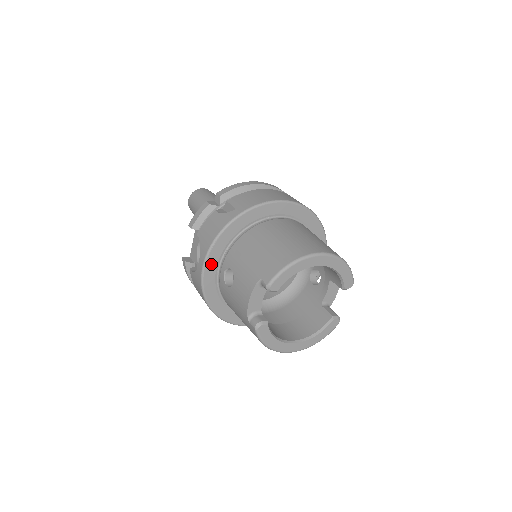
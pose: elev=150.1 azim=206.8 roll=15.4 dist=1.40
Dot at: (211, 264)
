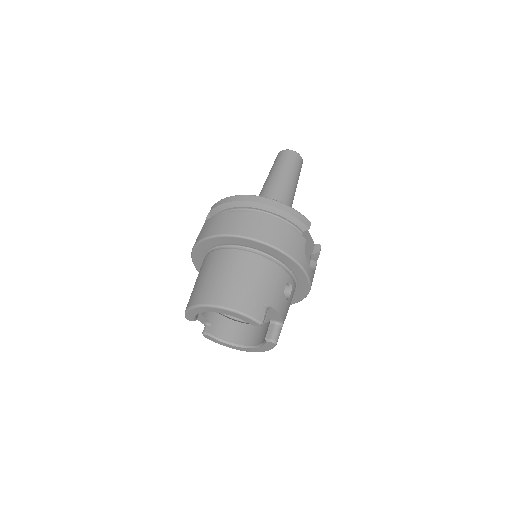
Dot at: occluded
